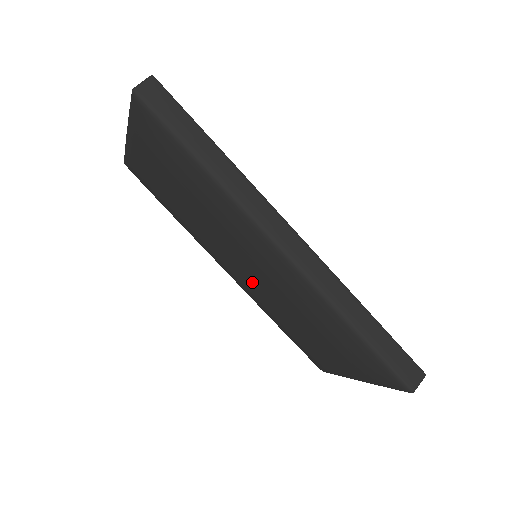
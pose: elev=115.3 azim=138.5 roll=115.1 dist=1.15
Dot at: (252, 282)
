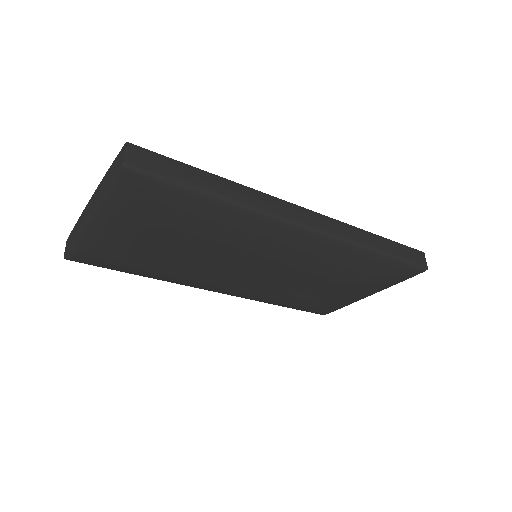
Dot at: (265, 279)
